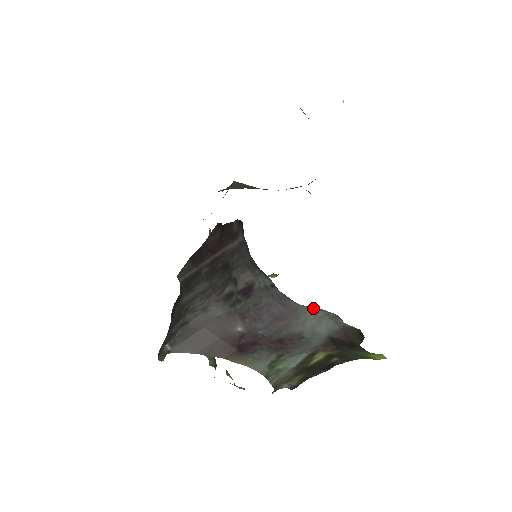
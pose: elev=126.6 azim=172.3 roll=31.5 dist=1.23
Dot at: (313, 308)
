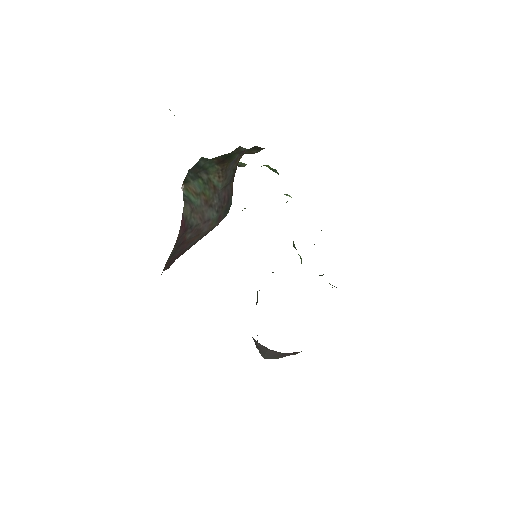
Dot at: occluded
